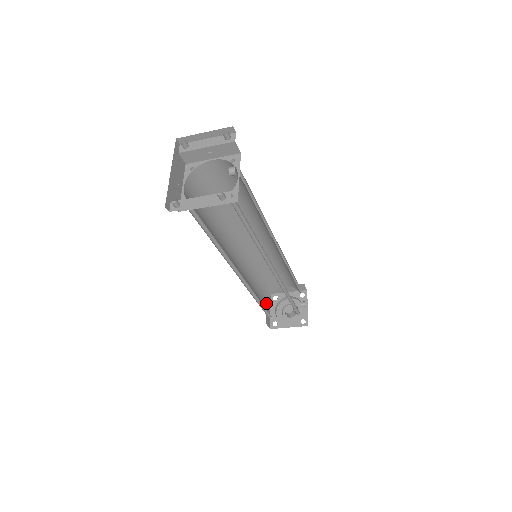
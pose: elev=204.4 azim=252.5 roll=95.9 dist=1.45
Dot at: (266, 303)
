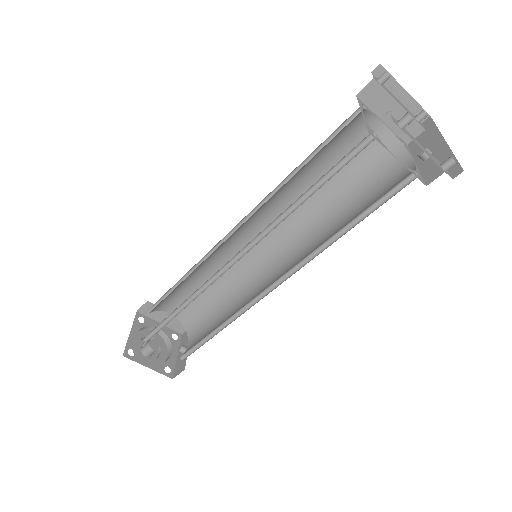
Dot at: occluded
